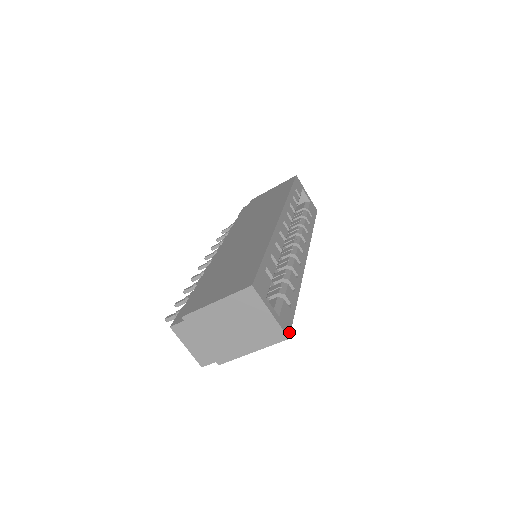
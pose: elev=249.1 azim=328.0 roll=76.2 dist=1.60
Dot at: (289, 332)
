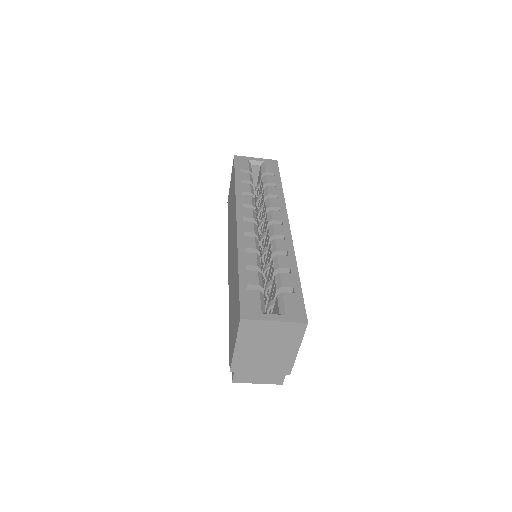
Dot at: (305, 317)
